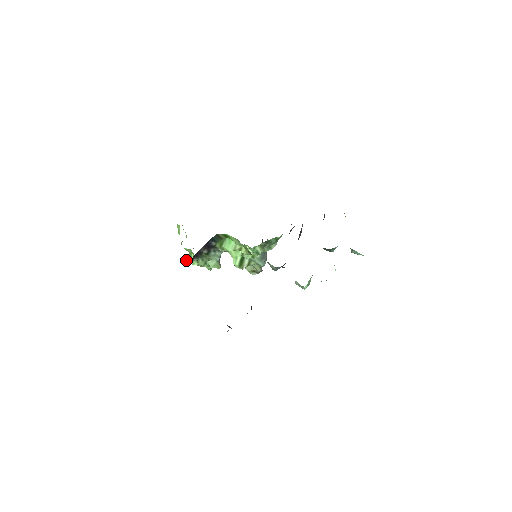
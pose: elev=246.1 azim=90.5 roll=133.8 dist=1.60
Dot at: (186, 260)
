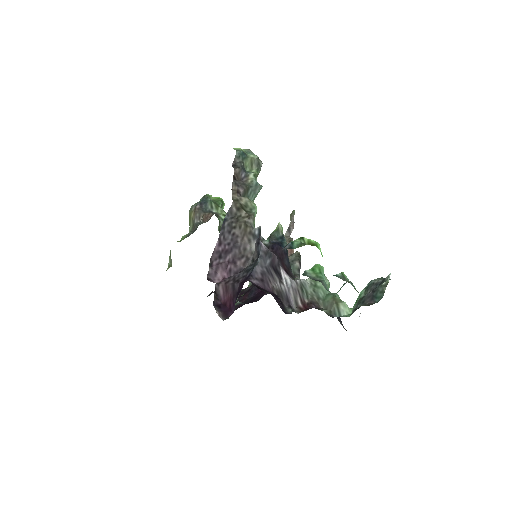
Dot at: occluded
